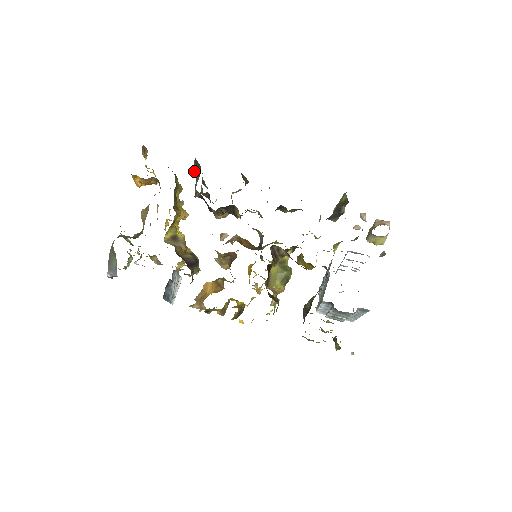
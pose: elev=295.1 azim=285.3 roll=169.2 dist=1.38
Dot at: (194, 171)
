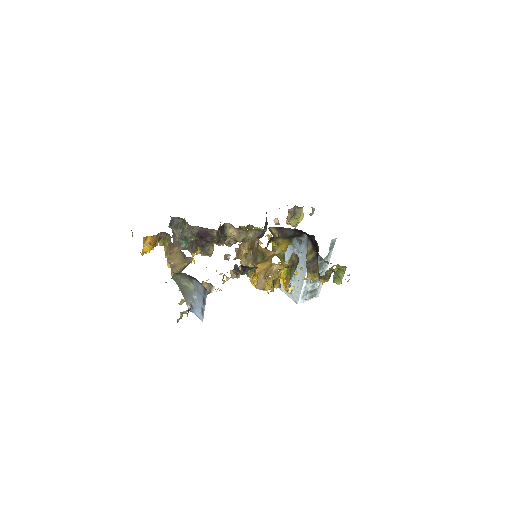
Dot at: (175, 229)
